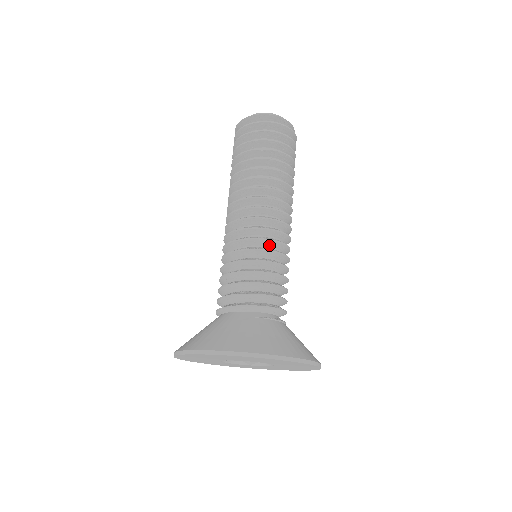
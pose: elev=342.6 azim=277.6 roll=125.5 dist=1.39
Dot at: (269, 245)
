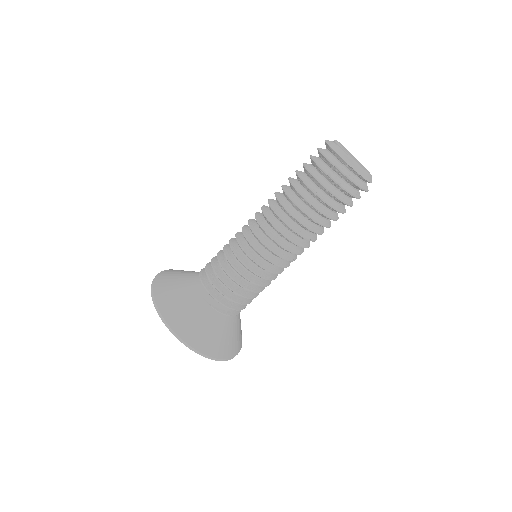
Dot at: (255, 263)
